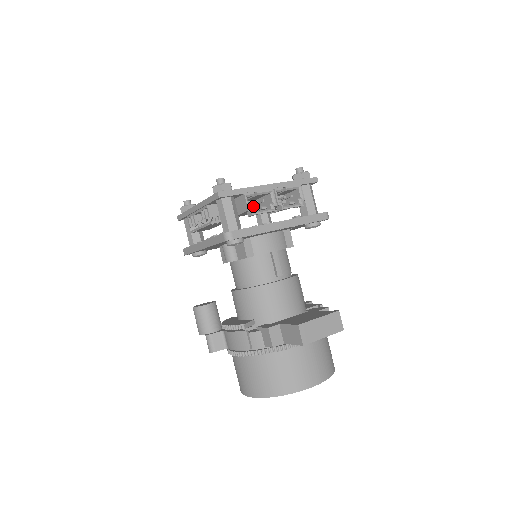
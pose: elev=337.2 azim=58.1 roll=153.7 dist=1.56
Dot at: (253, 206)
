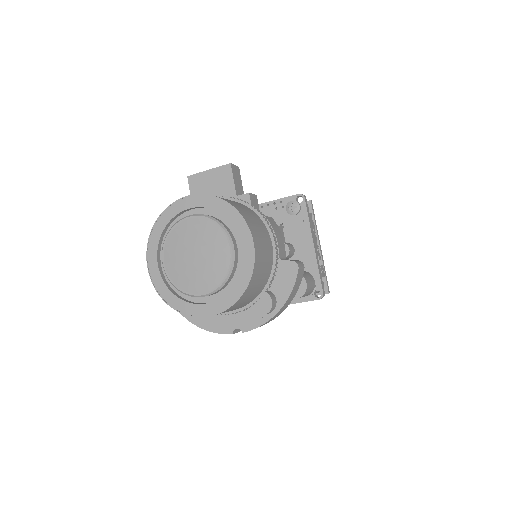
Dot at: occluded
